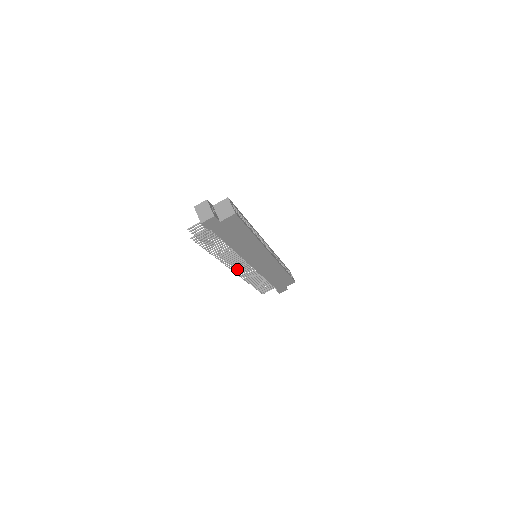
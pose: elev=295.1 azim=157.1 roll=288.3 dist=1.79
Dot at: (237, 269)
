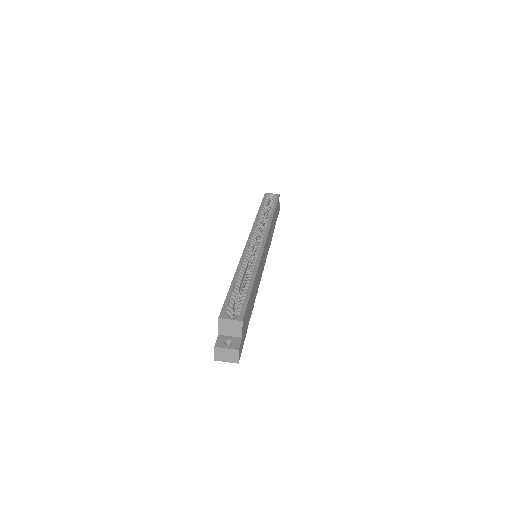
Dot at: occluded
